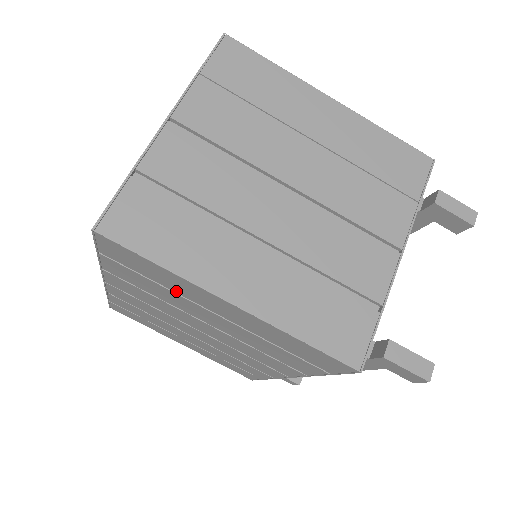
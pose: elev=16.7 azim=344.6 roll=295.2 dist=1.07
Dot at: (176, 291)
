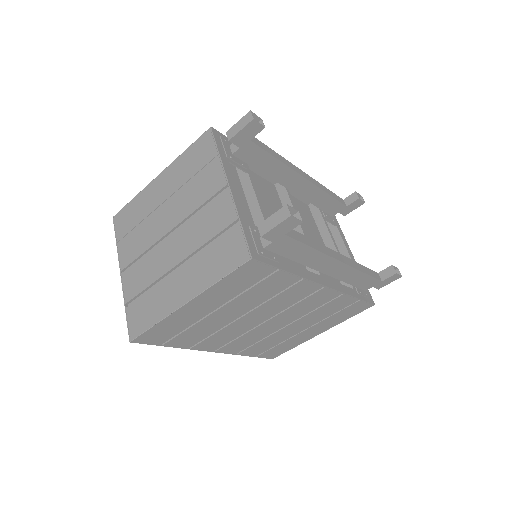
Dot at: (191, 323)
